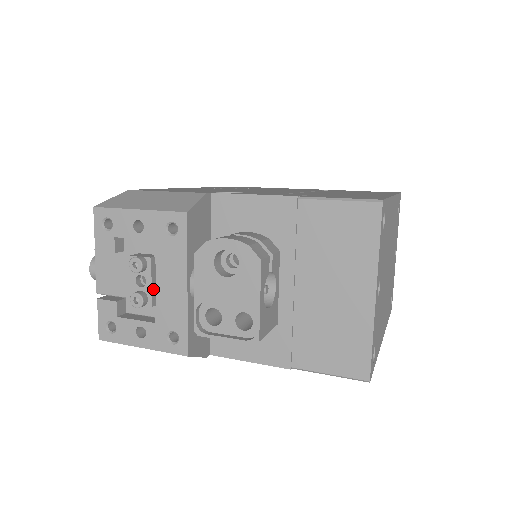
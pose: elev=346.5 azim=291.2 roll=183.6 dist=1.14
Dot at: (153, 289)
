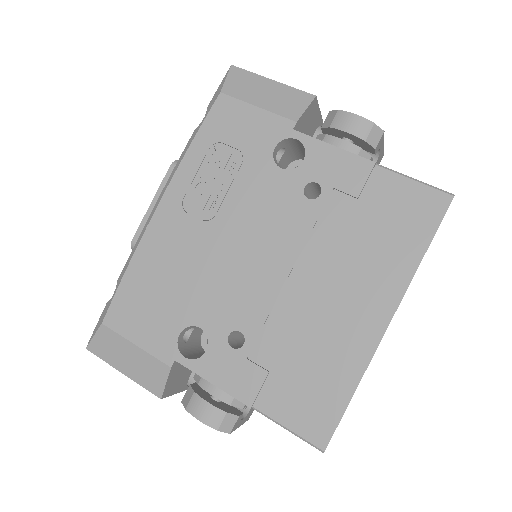
Dot at: occluded
